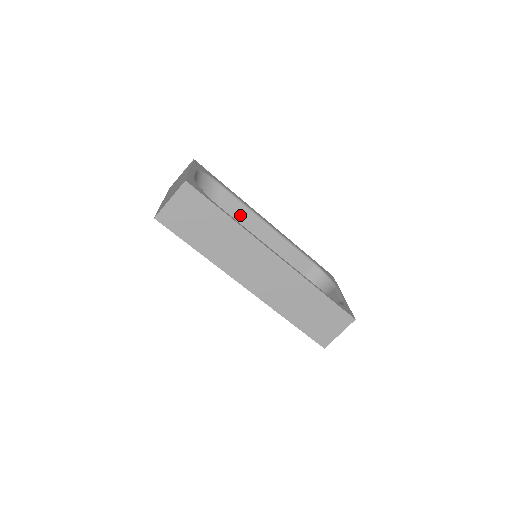
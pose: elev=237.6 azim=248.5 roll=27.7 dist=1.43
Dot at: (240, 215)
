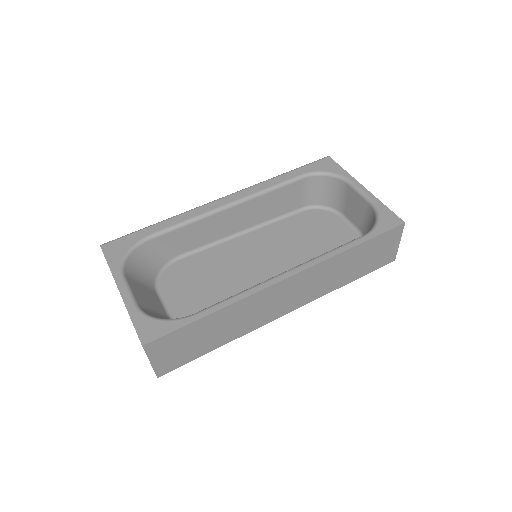
Dot at: (197, 231)
